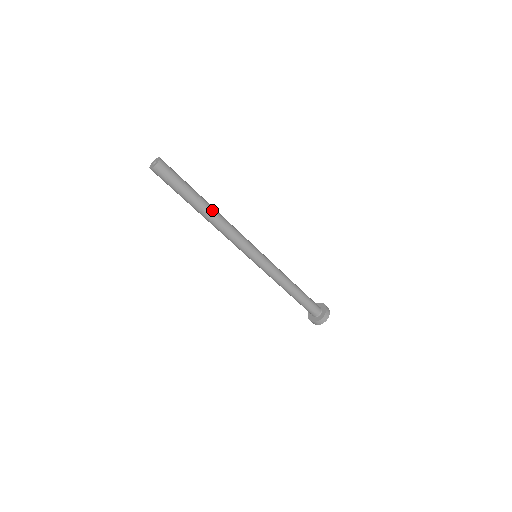
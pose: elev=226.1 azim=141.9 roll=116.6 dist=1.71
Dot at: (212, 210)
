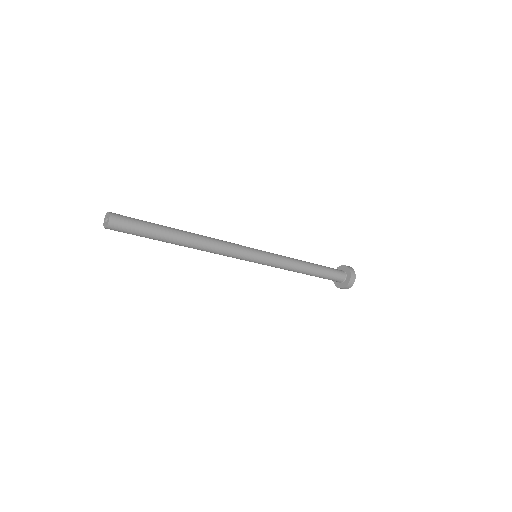
Dot at: (188, 243)
